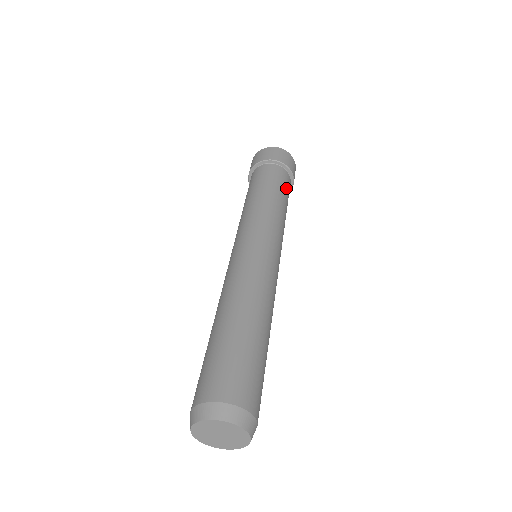
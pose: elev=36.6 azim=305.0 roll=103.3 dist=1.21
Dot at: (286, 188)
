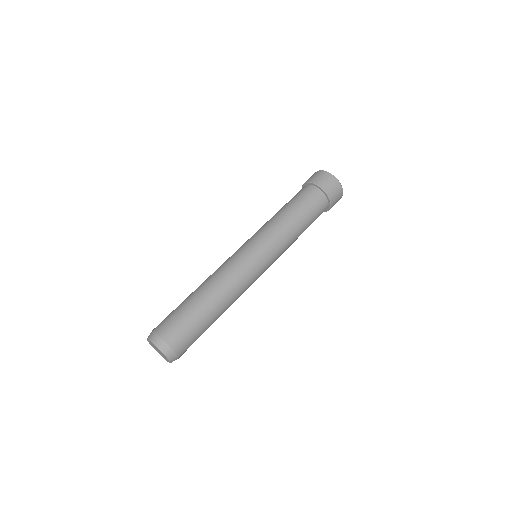
Dot at: (314, 212)
